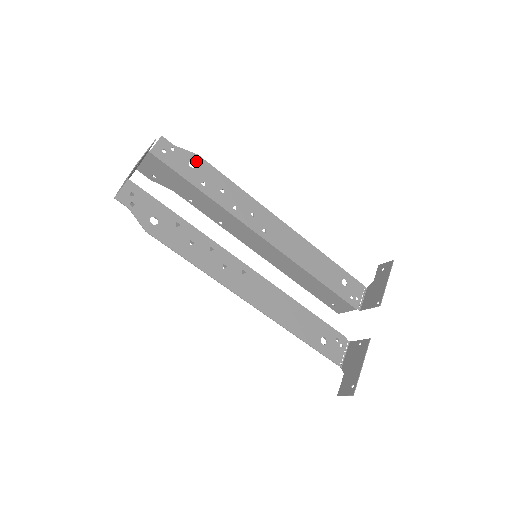
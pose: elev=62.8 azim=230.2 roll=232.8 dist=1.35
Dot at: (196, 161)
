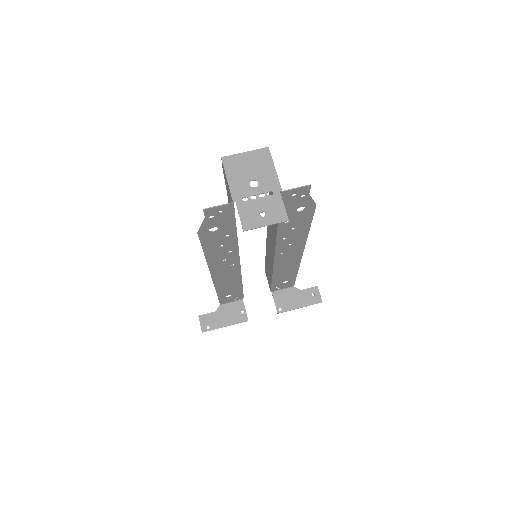
Dot at: (307, 208)
